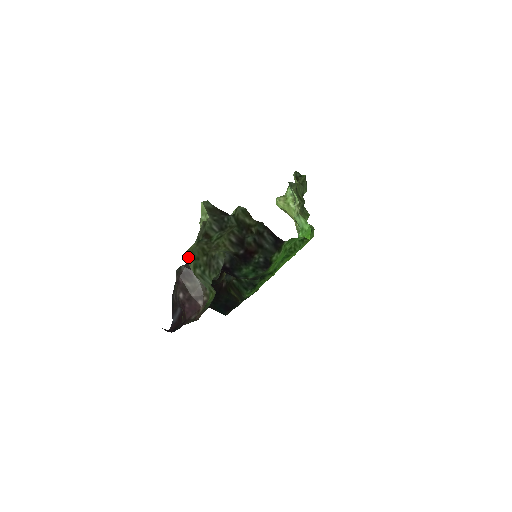
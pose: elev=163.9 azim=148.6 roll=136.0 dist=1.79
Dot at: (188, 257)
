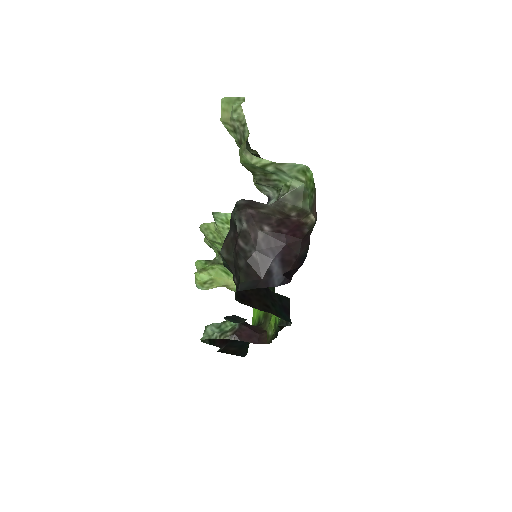
Dot at: (248, 159)
